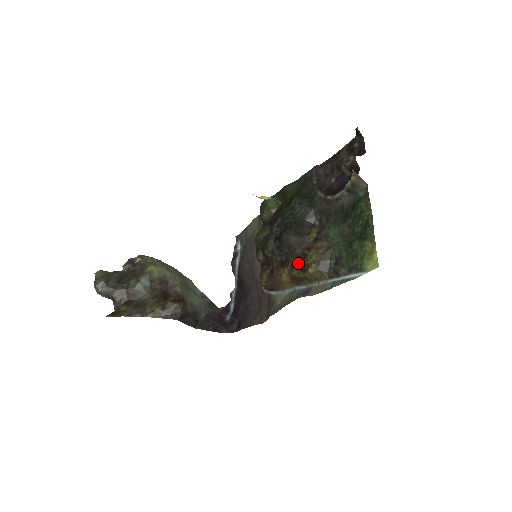
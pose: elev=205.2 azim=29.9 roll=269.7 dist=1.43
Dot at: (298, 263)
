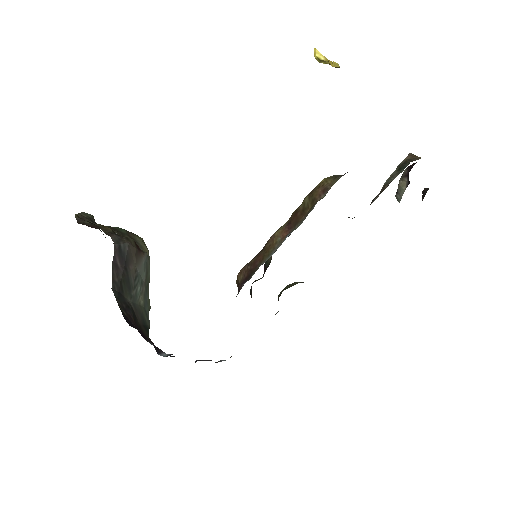
Dot at: occluded
